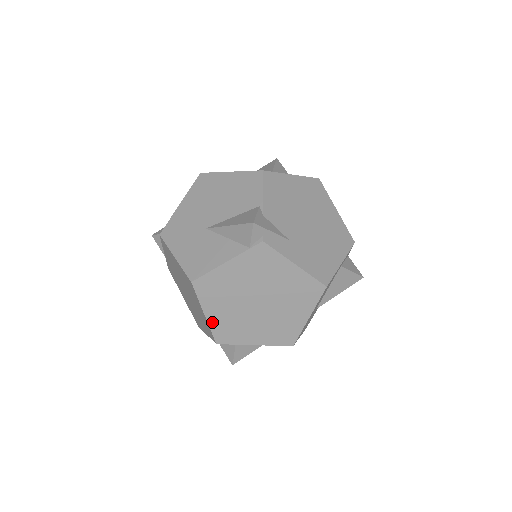
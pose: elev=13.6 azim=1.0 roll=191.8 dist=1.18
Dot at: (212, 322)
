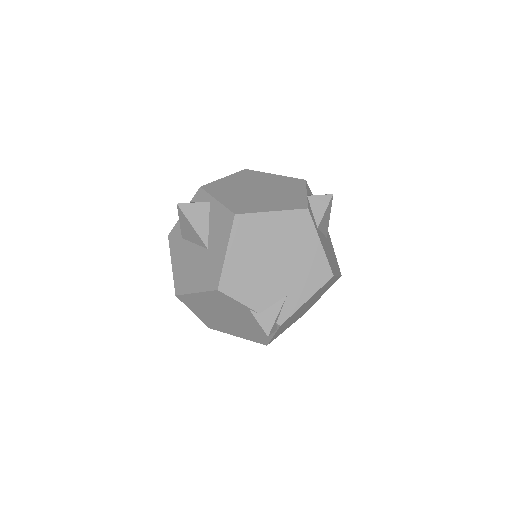
Dot at: occluded
